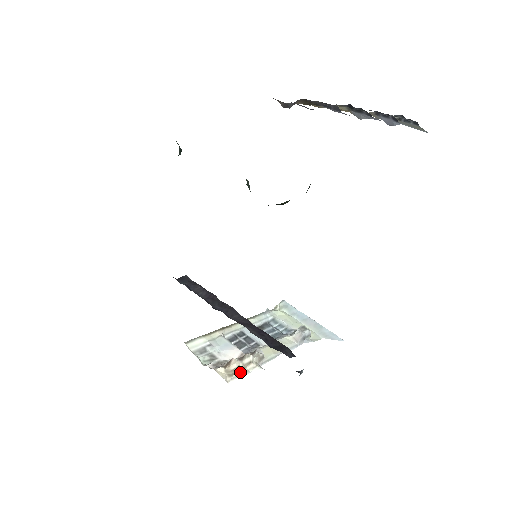
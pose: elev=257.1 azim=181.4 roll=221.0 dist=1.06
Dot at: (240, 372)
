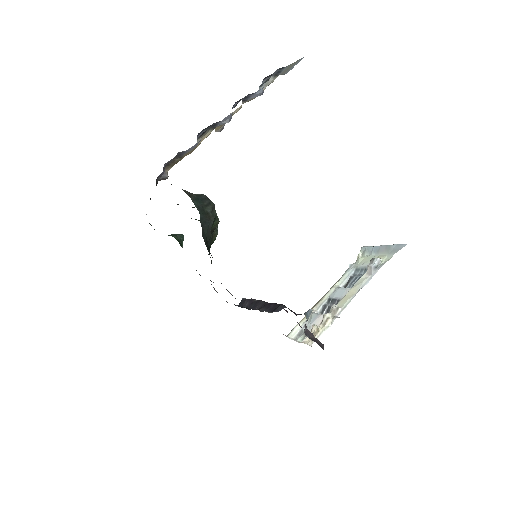
Dot at: (320, 332)
